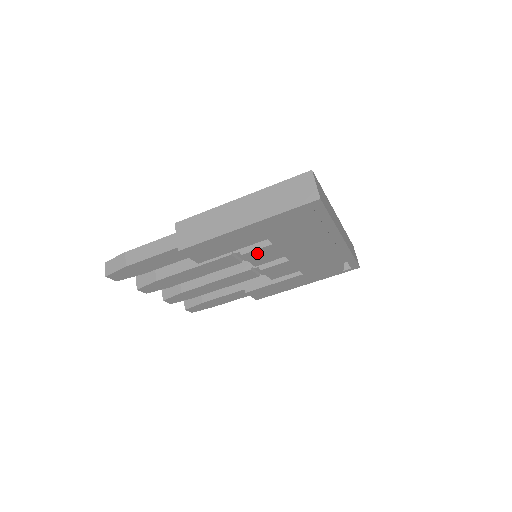
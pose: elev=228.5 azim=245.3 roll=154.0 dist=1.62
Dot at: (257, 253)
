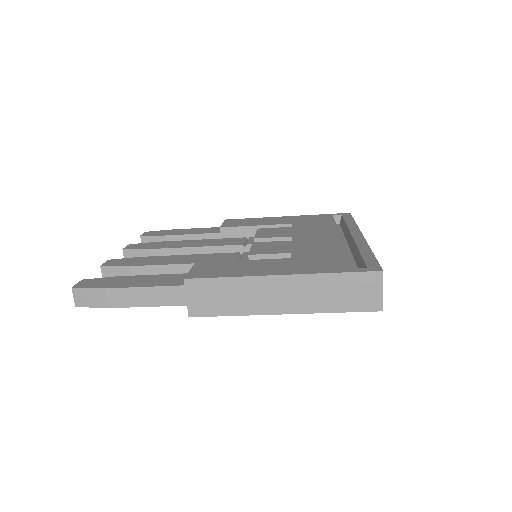
Dot at: occluded
